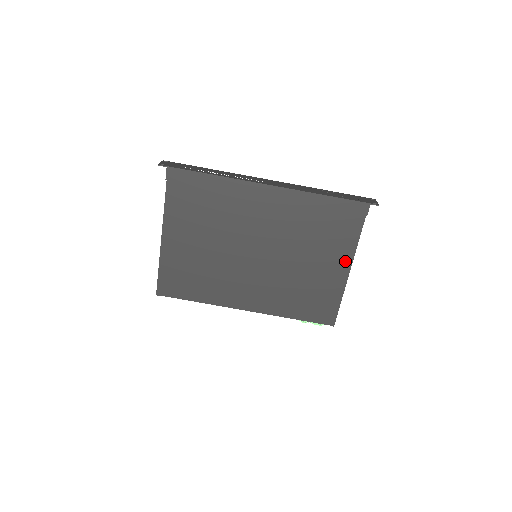
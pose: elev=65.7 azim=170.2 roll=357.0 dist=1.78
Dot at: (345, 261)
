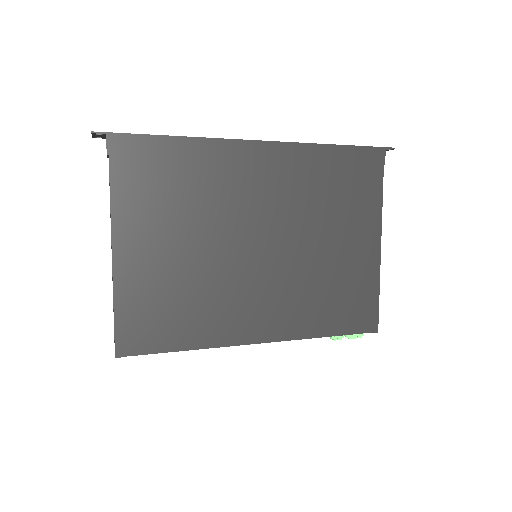
Dot at: (372, 232)
